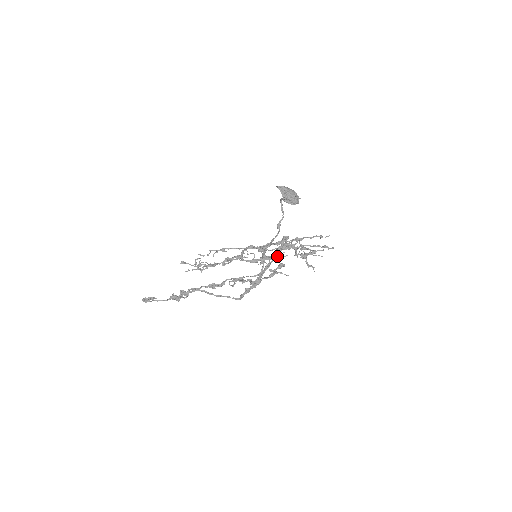
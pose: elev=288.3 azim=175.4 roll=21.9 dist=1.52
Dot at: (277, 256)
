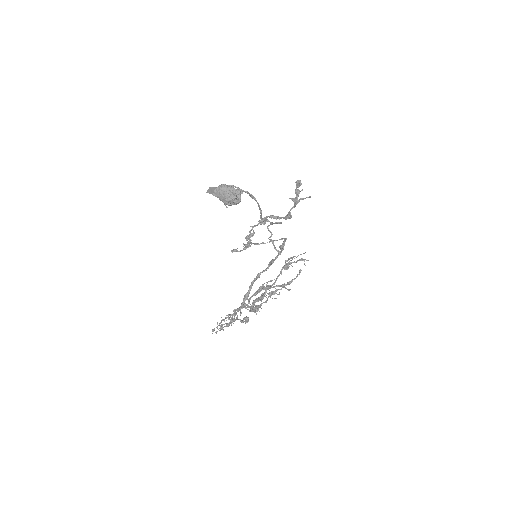
Dot at: (260, 300)
